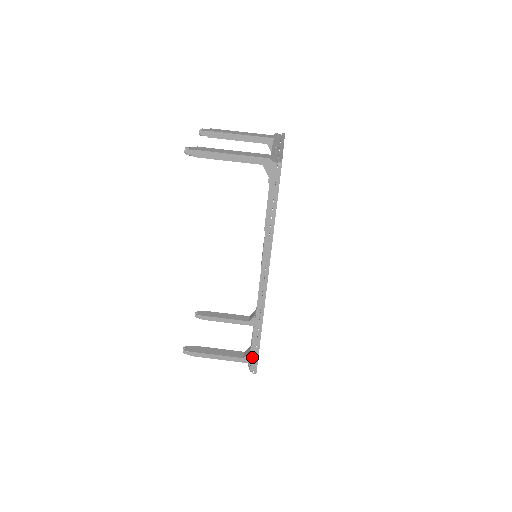
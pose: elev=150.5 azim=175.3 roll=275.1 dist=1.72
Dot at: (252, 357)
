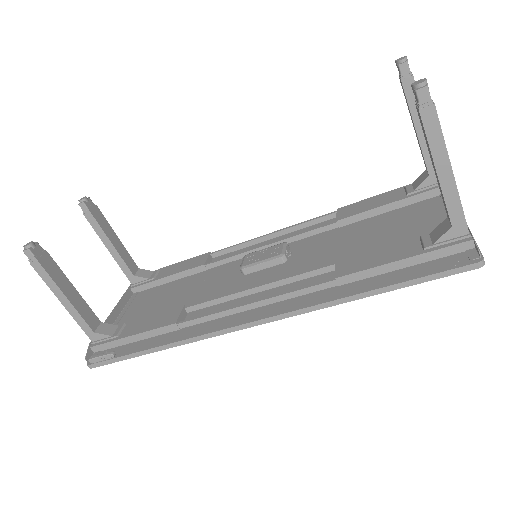
Dot at: (113, 353)
